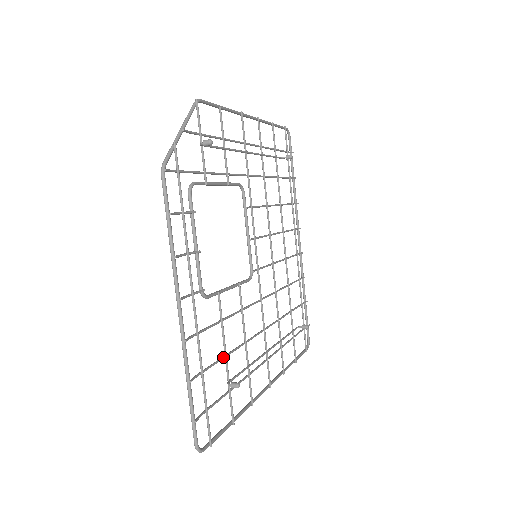
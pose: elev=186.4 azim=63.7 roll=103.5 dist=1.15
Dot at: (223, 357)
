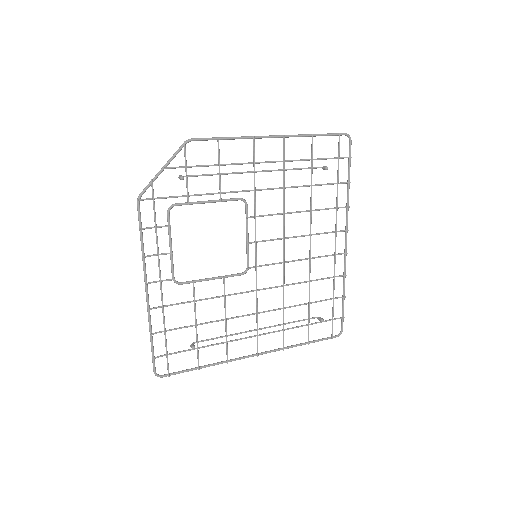
Dot at: (194, 325)
